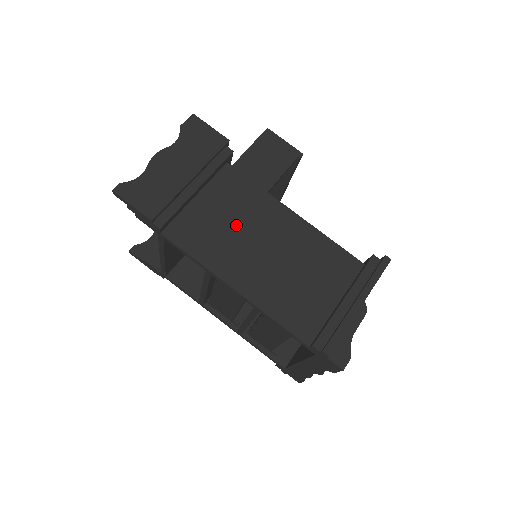
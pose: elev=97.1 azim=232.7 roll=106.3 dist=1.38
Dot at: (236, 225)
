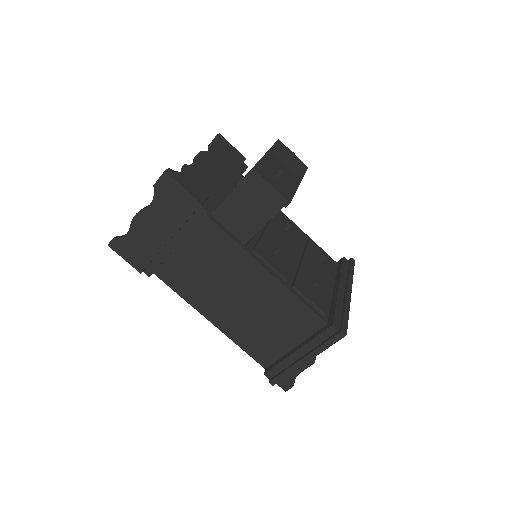
Dot at: (213, 275)
